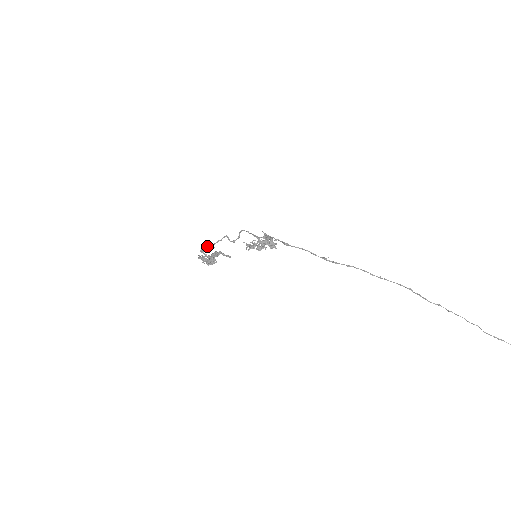
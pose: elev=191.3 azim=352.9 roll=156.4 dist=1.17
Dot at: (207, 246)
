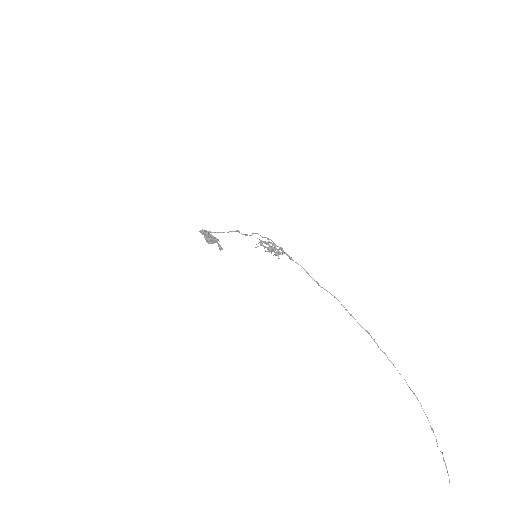
Dot at: (209, 231)
